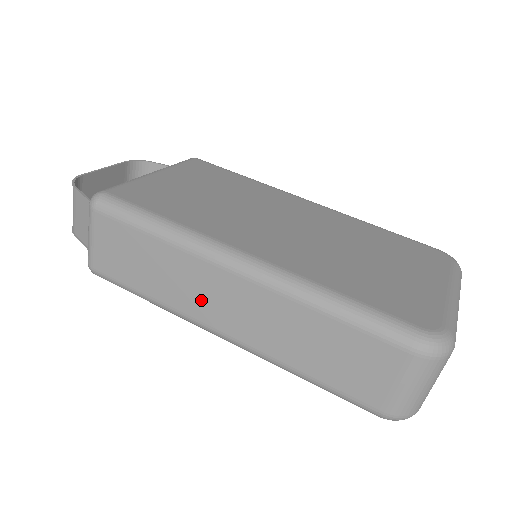
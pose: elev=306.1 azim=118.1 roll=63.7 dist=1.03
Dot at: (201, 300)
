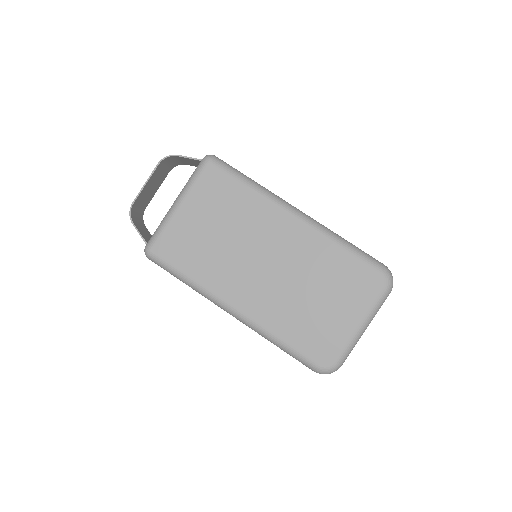
Dot at: occluded
